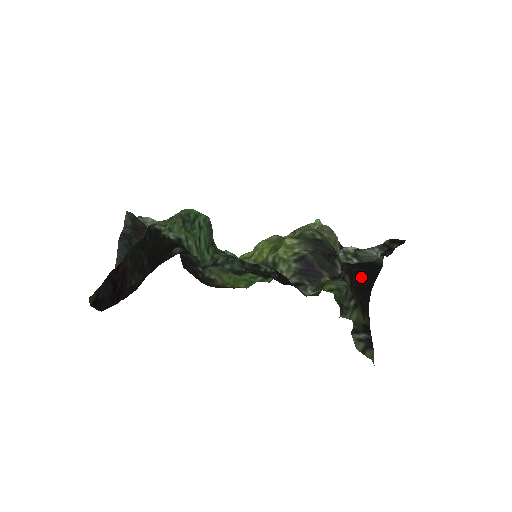
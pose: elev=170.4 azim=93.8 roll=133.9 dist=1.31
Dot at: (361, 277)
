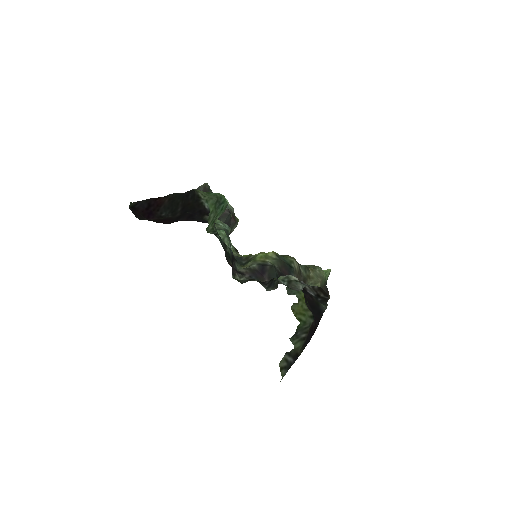
Dot at: occluded
